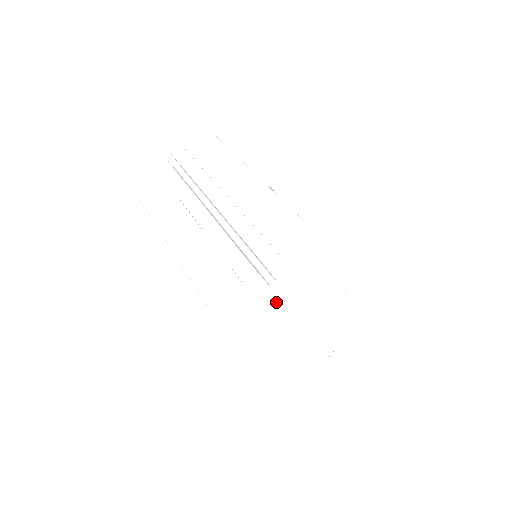
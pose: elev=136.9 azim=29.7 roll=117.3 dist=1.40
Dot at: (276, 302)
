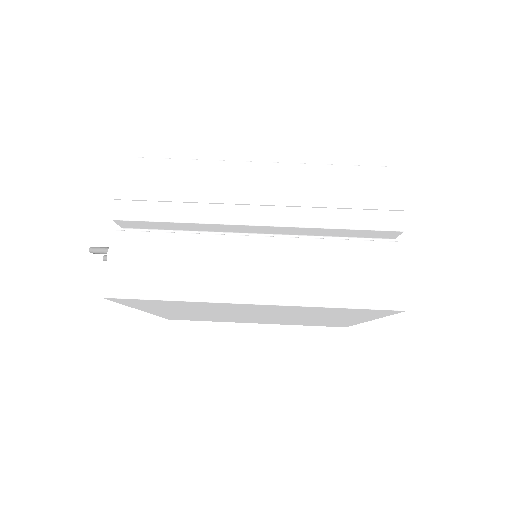
Dot at: occluded
